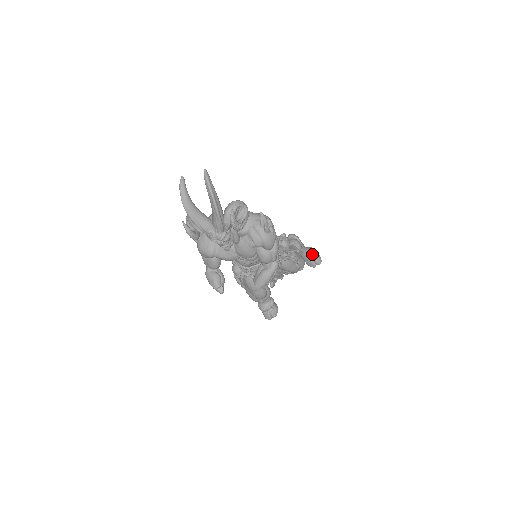
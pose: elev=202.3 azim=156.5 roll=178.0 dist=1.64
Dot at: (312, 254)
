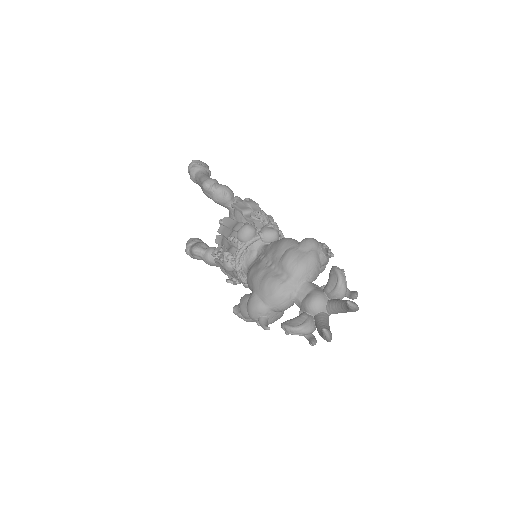
Dot at: (210, 173)
